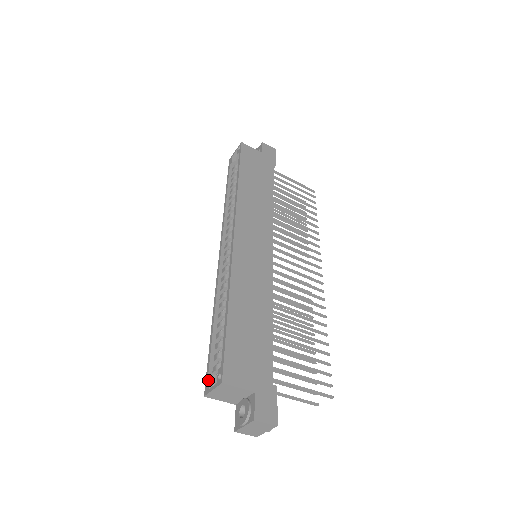
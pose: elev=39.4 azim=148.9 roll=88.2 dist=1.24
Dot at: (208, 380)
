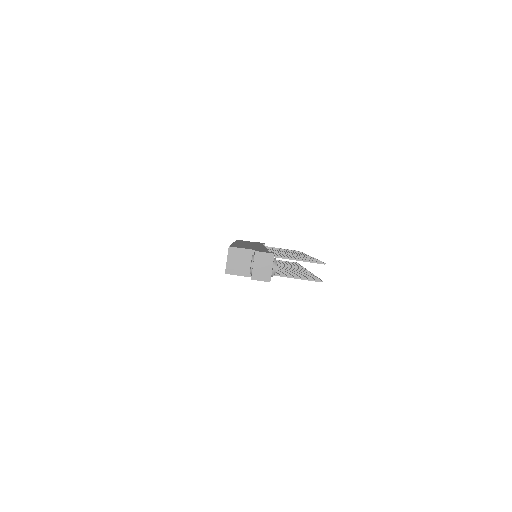
Dot at: occluded
